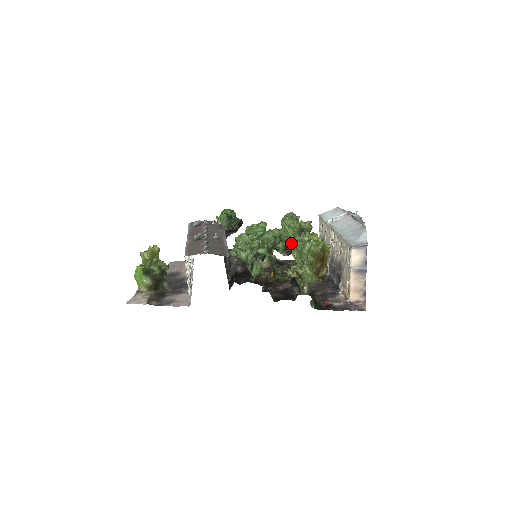
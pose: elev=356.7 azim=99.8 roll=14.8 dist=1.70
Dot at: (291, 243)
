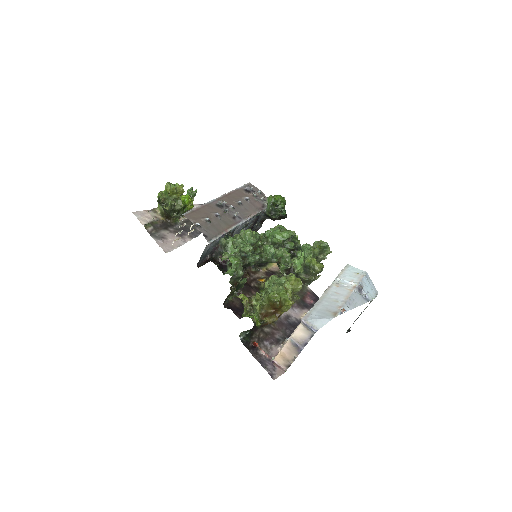
Dot at: (297, 269)
